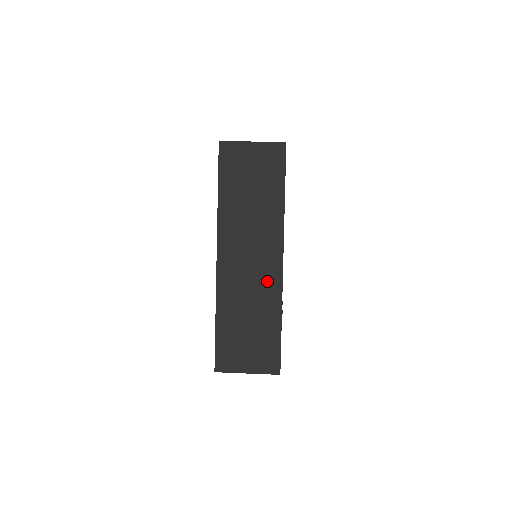
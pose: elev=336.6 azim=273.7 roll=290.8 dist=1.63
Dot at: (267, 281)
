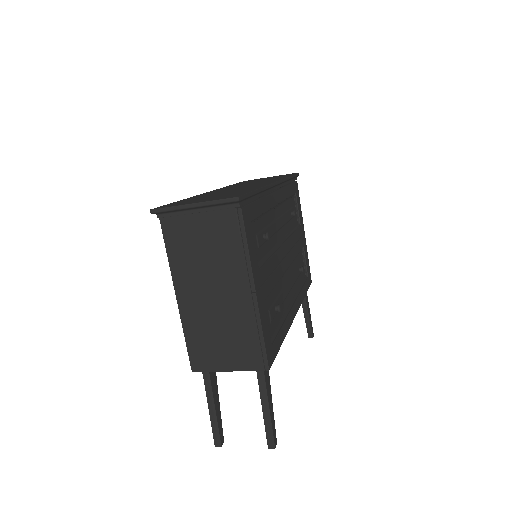
Dot at: occluded
